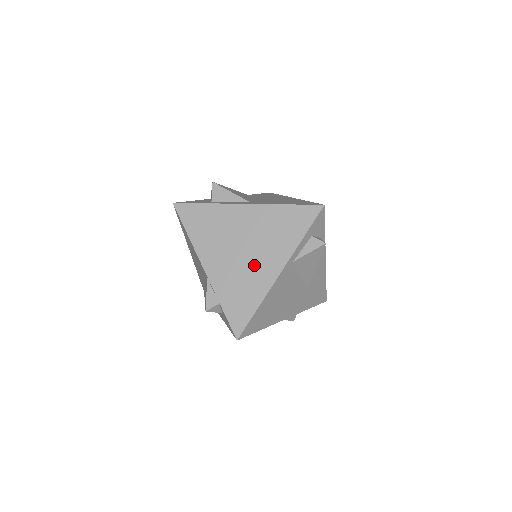
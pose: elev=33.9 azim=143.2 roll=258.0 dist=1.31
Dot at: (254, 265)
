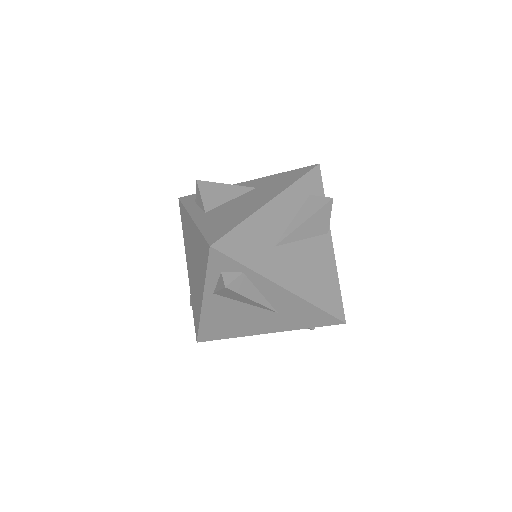
Dot at: (196, 283)
